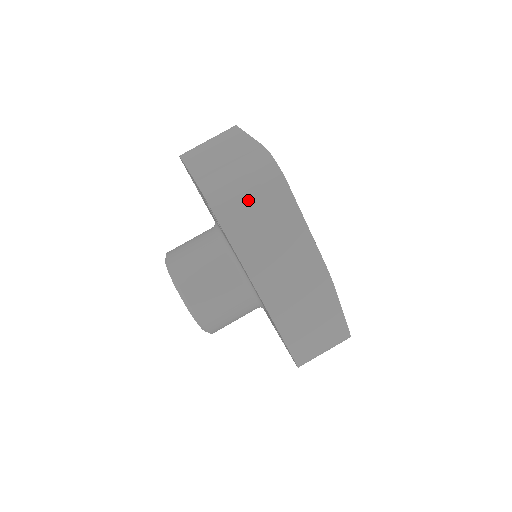
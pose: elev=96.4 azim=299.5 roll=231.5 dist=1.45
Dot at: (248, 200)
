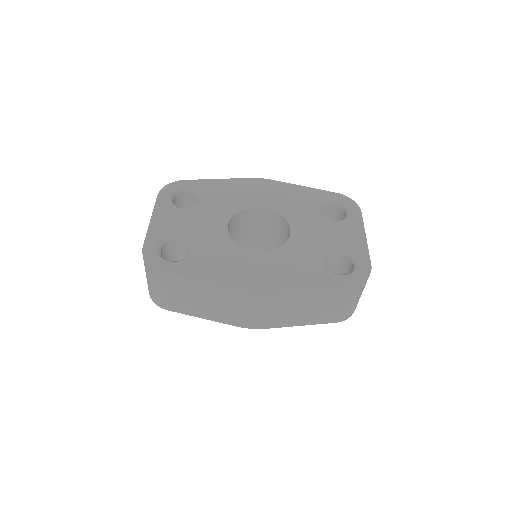
Dot at: (162, 293)
